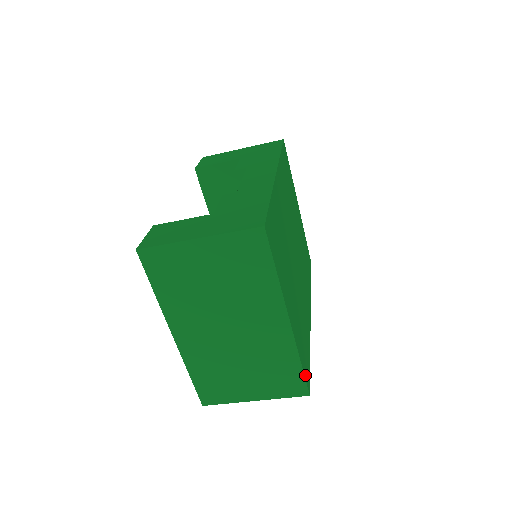
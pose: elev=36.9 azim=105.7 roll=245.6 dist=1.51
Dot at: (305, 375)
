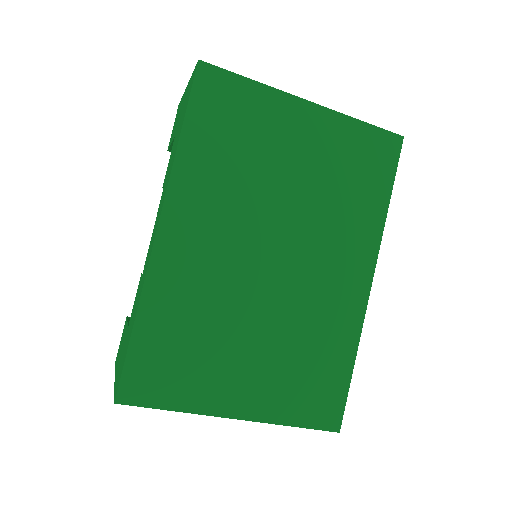
Dot at: (317, 424)
